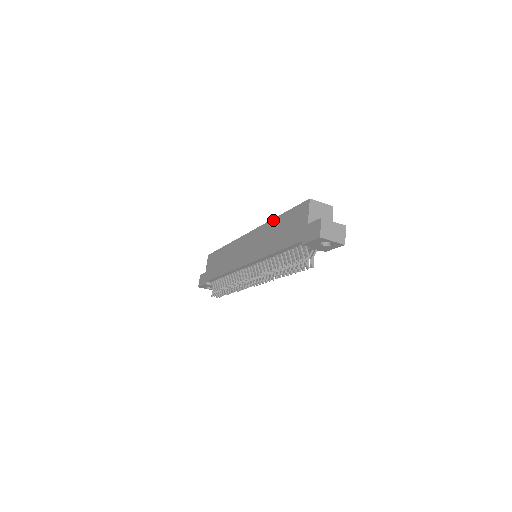
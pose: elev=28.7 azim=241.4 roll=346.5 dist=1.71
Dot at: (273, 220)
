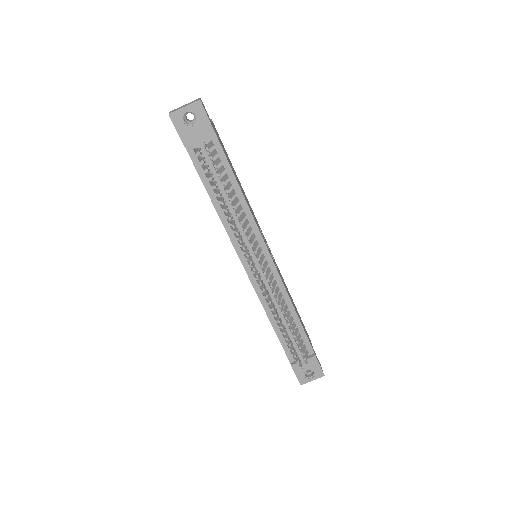
Dot at: occluded
